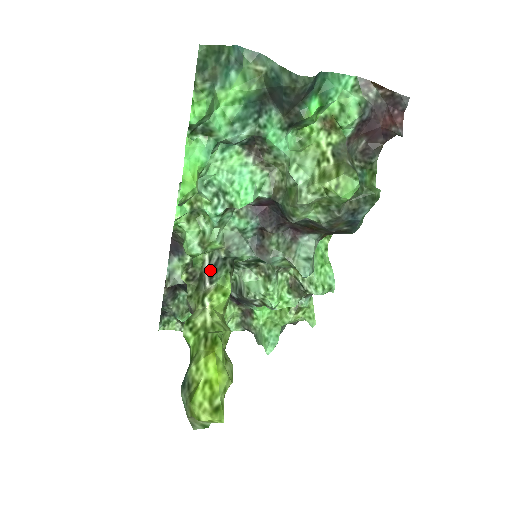
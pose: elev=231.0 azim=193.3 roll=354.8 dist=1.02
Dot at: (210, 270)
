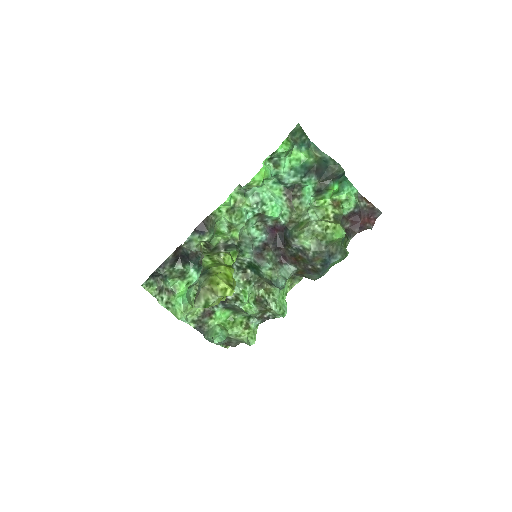
Dot at: (225, 246)
